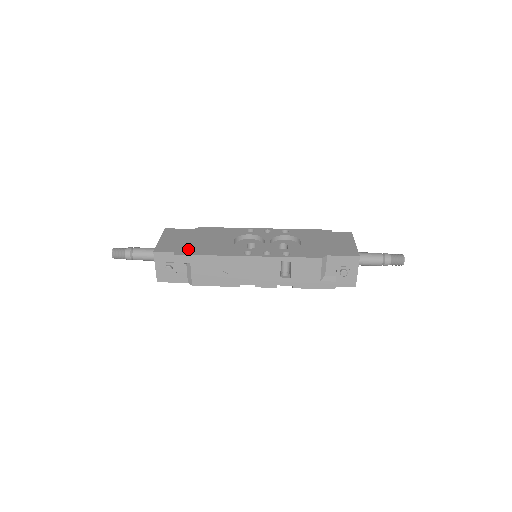
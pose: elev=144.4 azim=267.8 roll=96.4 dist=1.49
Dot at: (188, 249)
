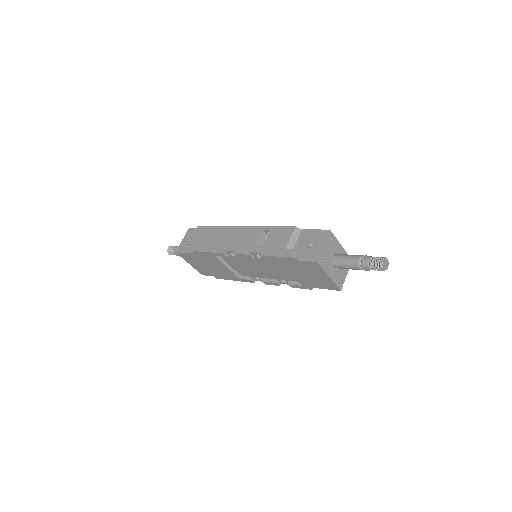
Dot at: occluded
